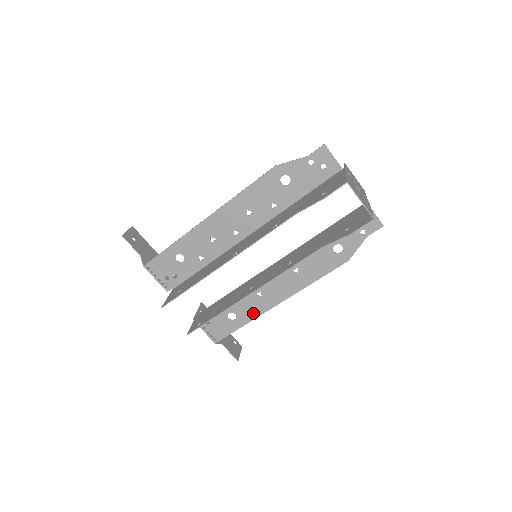
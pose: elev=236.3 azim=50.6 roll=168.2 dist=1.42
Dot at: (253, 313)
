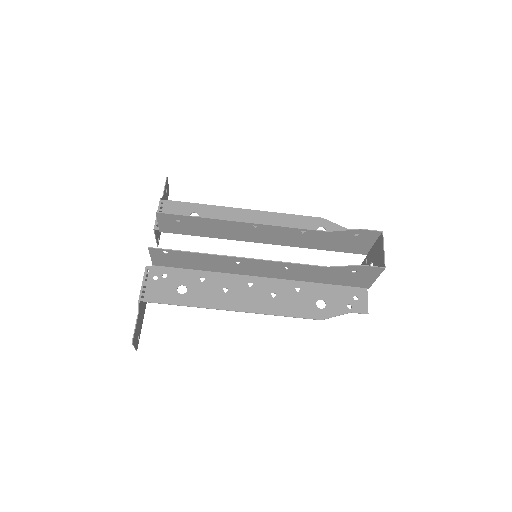
Dot at: (203, 301)
